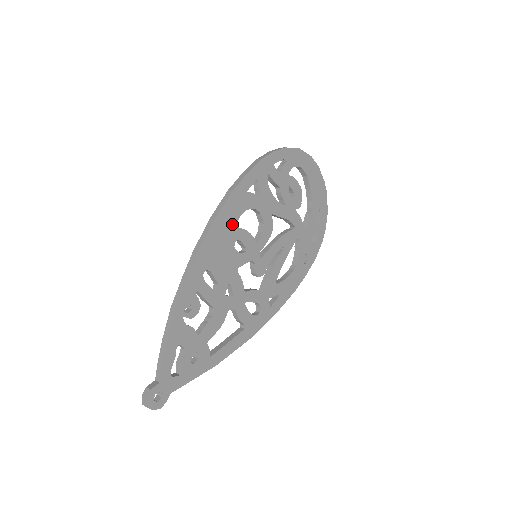
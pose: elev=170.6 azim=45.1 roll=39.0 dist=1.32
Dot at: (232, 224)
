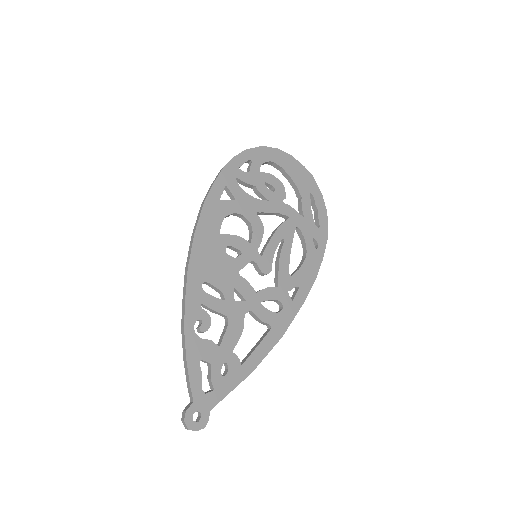
Dot at: (215, 233)
